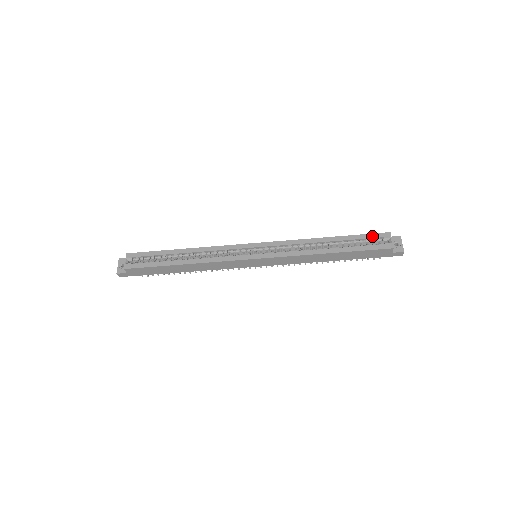
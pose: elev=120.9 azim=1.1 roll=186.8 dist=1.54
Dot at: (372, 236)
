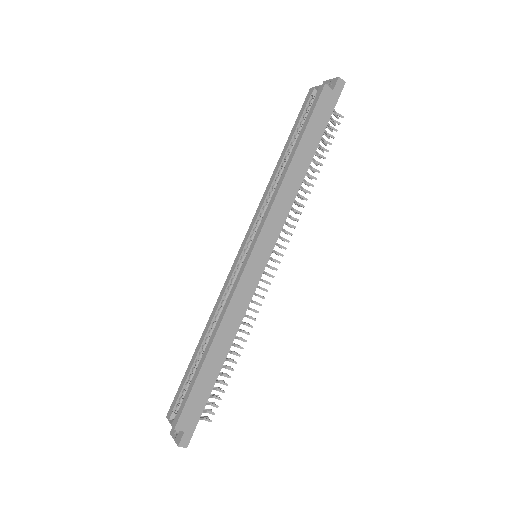
Dot at: (303, 109)
